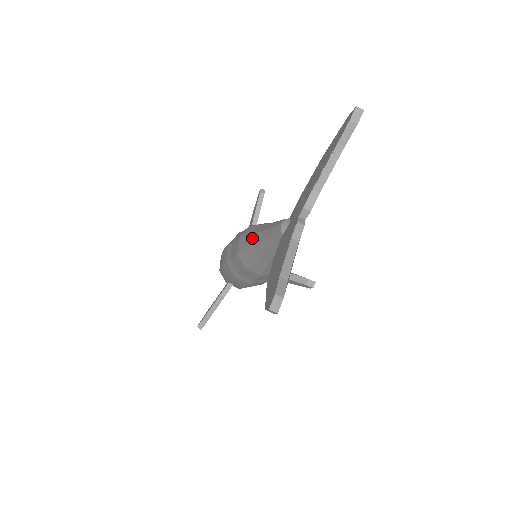
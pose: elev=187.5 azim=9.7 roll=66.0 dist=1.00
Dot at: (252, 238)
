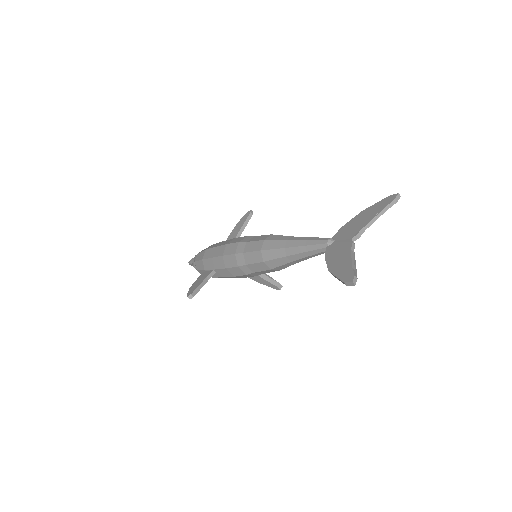
Dot at: (285, 243)
